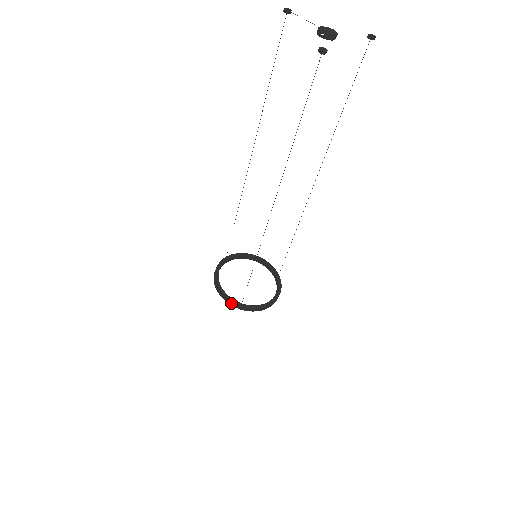
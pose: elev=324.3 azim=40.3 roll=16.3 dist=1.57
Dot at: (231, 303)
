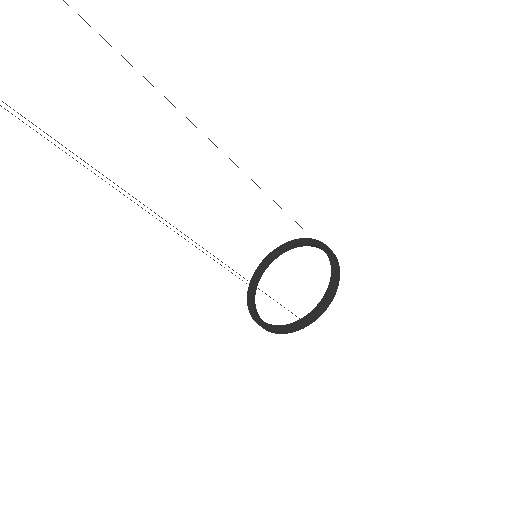
Dot at: (291, 330)
